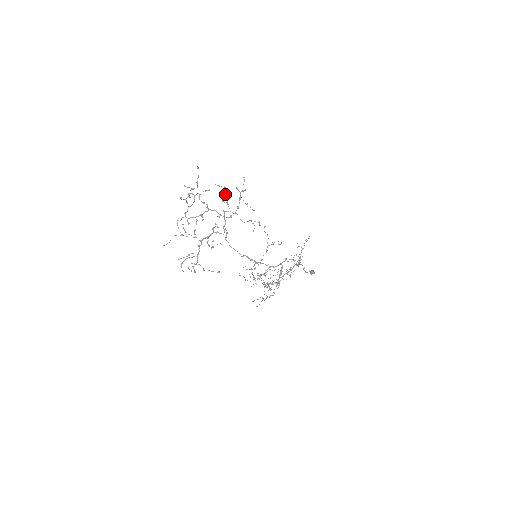
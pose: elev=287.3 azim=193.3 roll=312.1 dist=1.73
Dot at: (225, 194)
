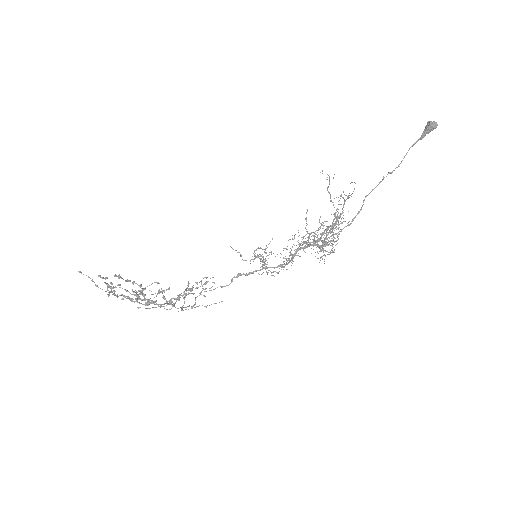
Dot at: (125, 290)
